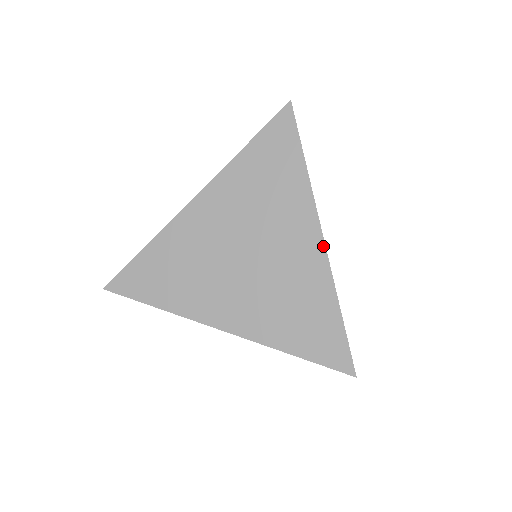
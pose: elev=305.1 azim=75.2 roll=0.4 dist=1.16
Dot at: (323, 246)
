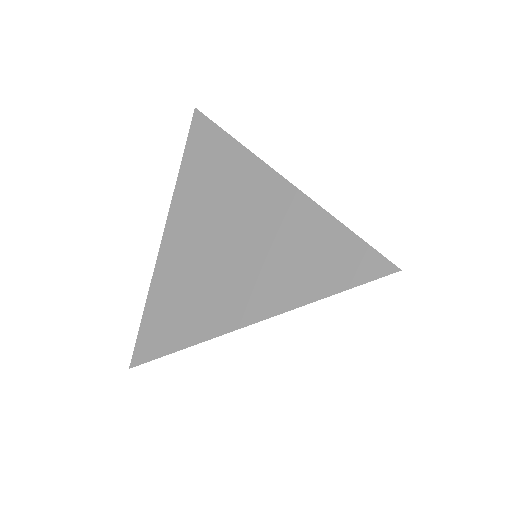
Dot at: (286, 183)
